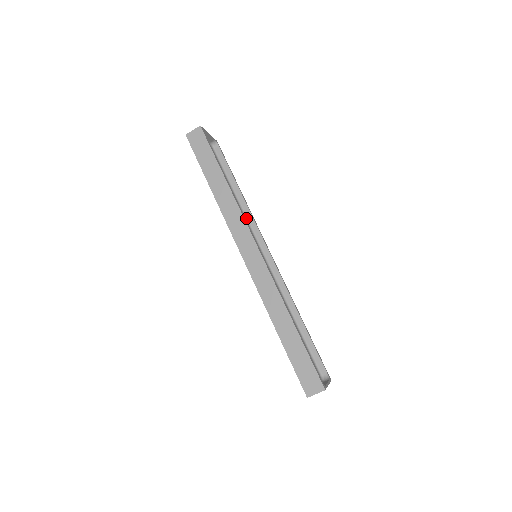
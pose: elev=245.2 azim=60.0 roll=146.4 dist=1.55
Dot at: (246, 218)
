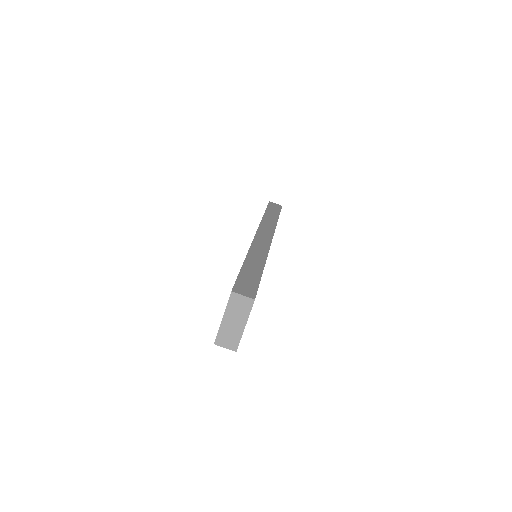
Dot at: occluded
